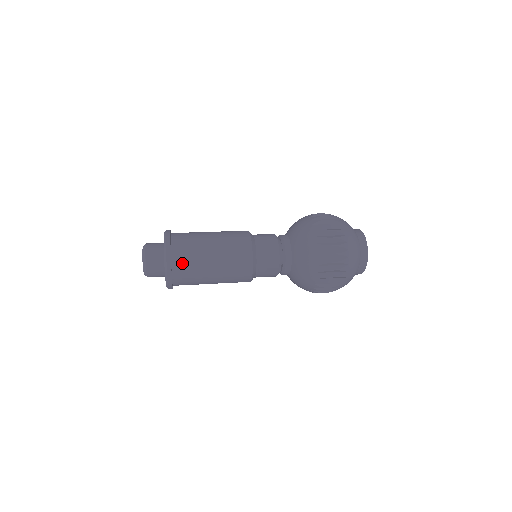
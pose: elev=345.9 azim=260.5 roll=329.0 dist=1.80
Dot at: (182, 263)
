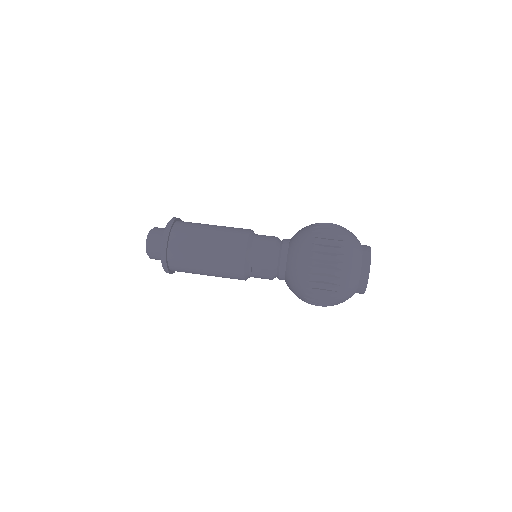
Dot at: (177, 249)
